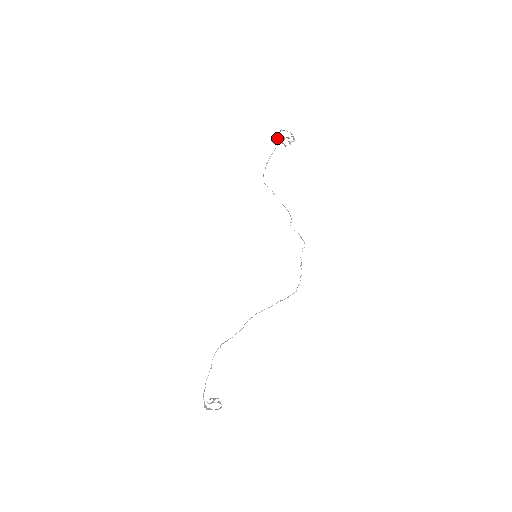
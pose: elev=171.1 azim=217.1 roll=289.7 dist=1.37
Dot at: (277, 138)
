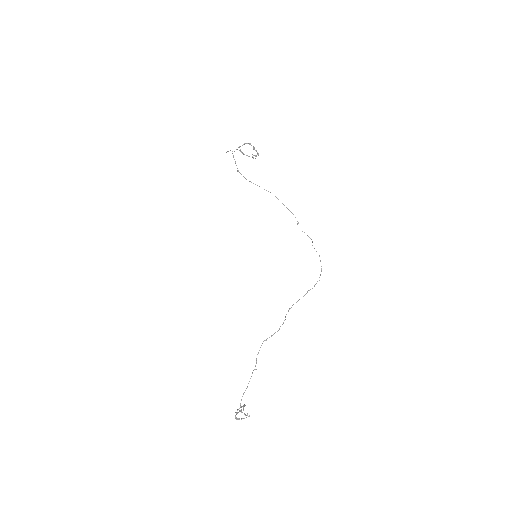
Dot at: (240, 149)
